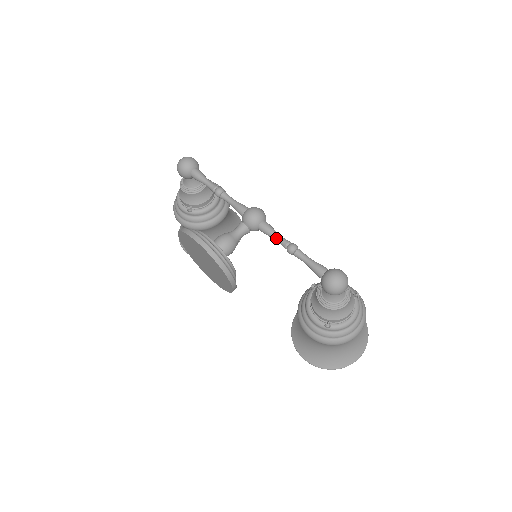
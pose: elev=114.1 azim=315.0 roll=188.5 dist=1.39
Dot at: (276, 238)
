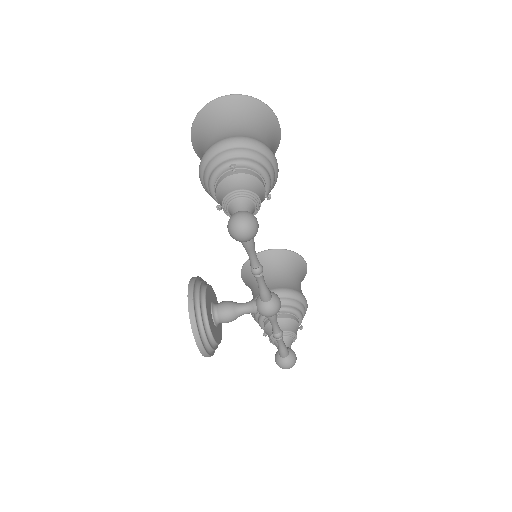
Dot at: (272, 326)
